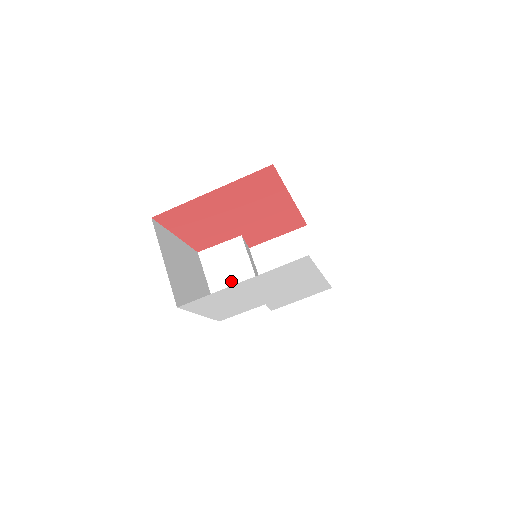
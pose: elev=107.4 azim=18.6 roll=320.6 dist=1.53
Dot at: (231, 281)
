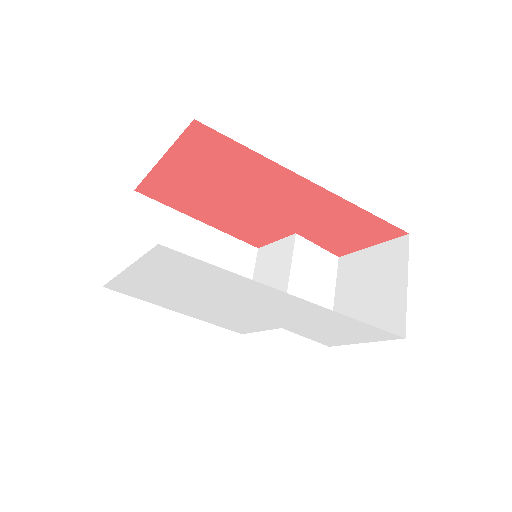
Dot at: occluded
